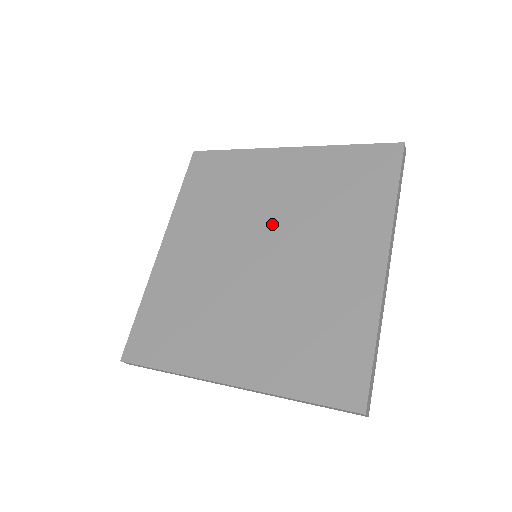
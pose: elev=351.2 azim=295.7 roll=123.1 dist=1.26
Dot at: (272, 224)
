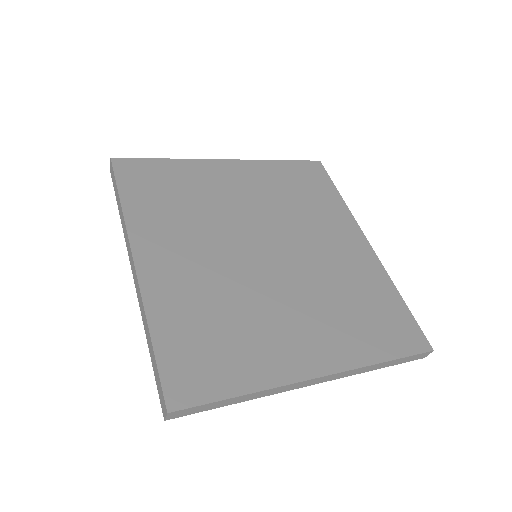
Dot at: (259, 224)
